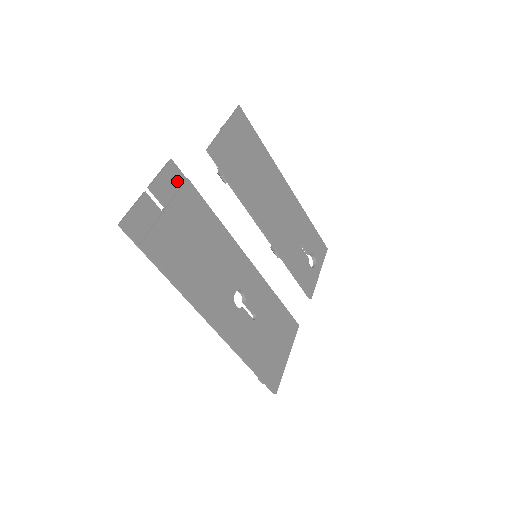
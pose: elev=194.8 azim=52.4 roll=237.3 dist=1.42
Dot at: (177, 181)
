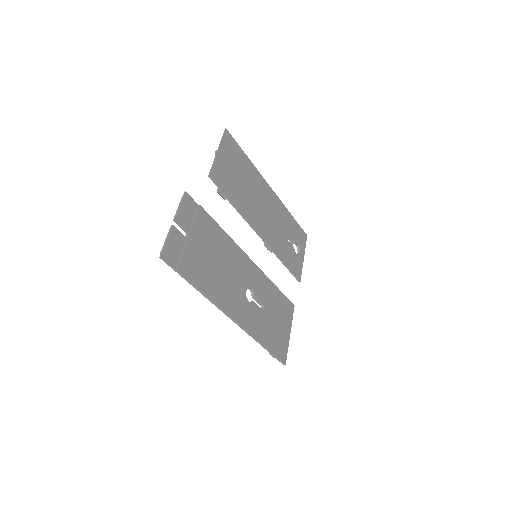
Dot at: (192, 209)
